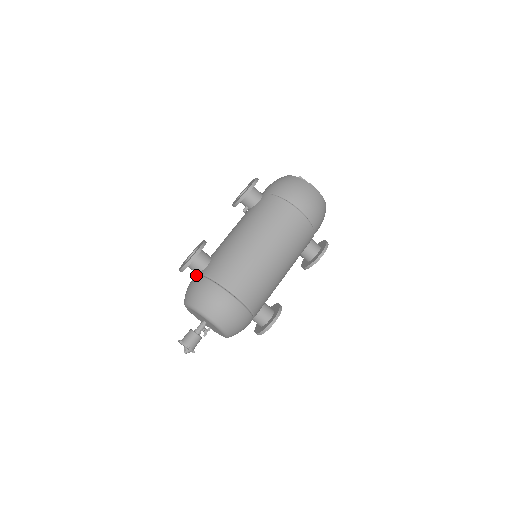
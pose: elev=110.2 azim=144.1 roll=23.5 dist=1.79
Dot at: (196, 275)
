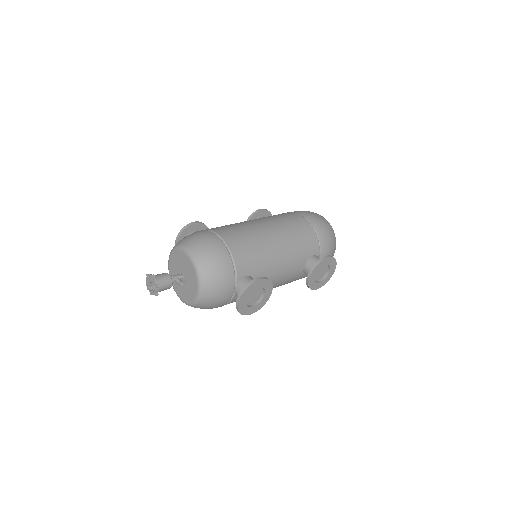
Dot at: occluded
